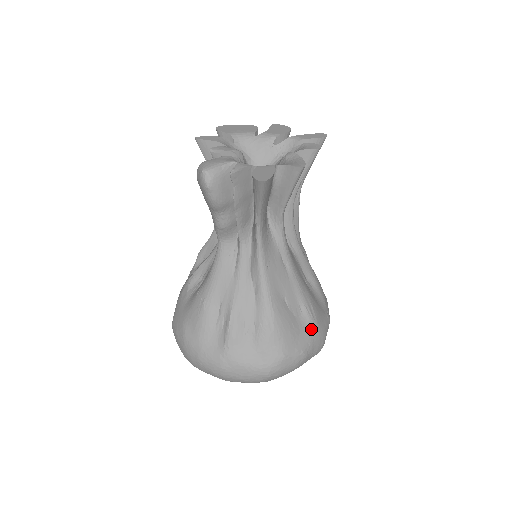
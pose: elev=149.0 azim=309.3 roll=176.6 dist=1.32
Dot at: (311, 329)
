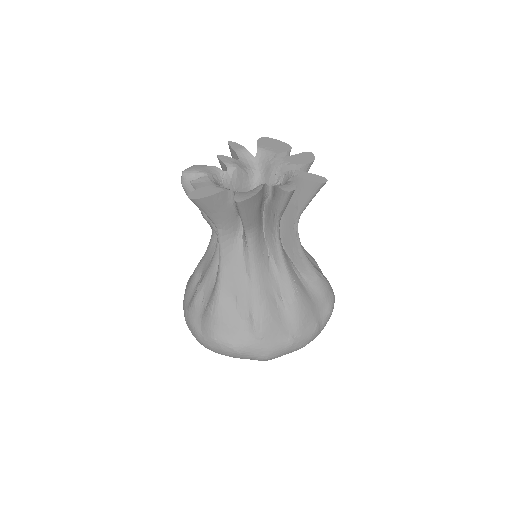
Dot at: (252, 336)
